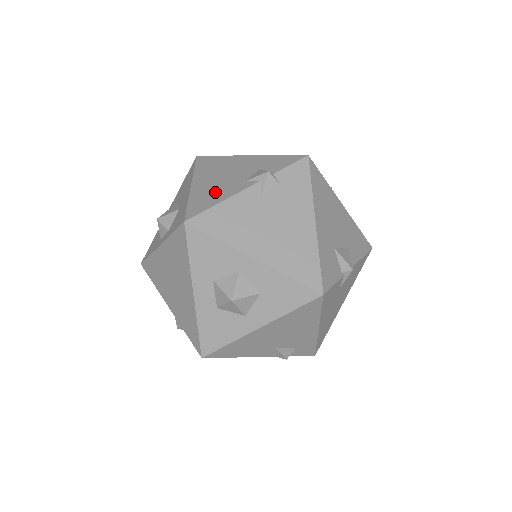
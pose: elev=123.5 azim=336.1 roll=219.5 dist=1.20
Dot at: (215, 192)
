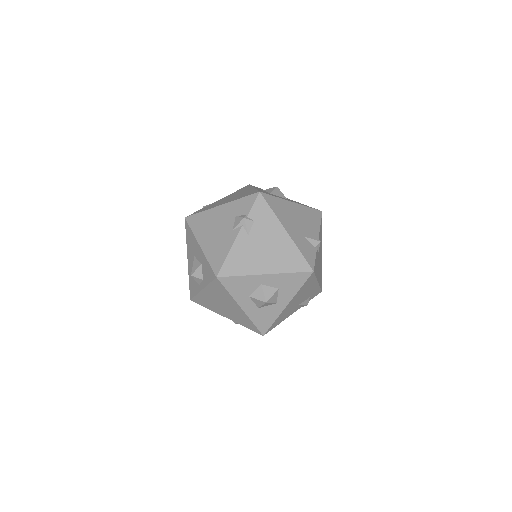
Dot at: (220, 246)
